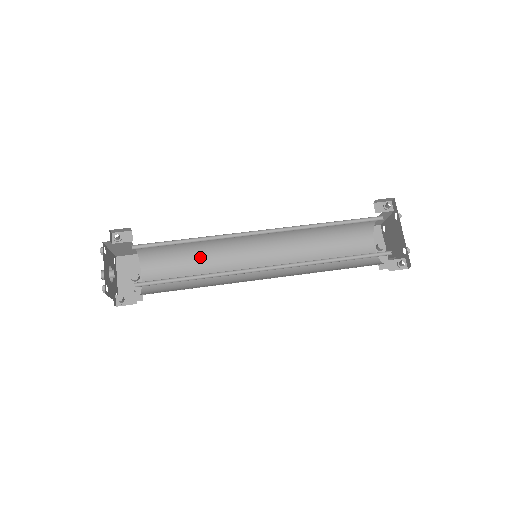
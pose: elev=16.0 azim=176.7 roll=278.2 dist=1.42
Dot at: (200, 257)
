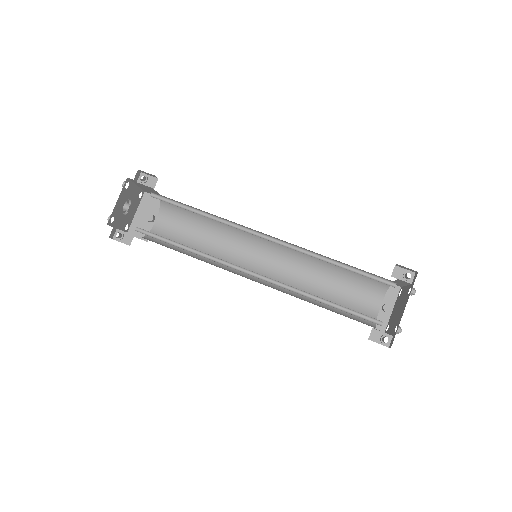
Dot at: (212, 229)
